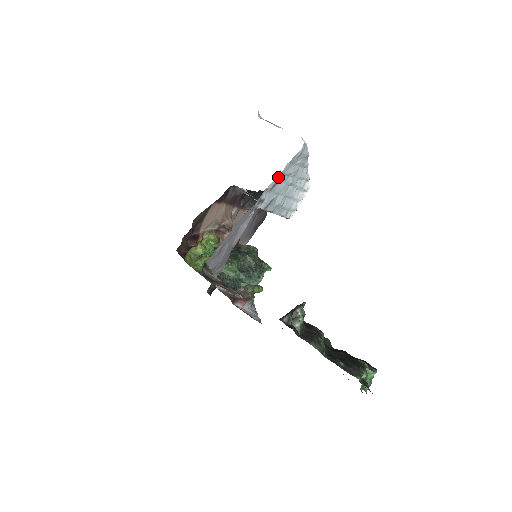
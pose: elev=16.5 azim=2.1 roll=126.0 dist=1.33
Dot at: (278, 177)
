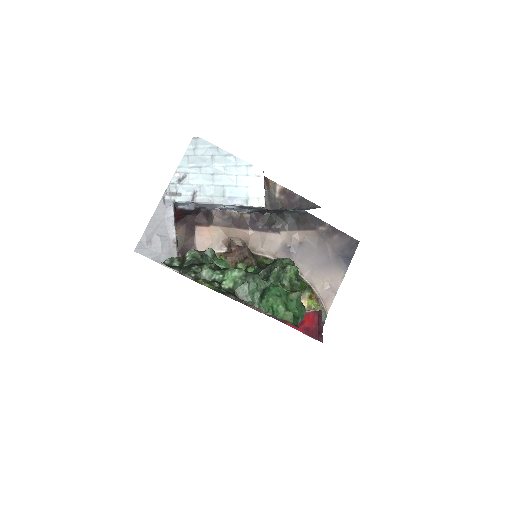
Dot at: (180, 171)
